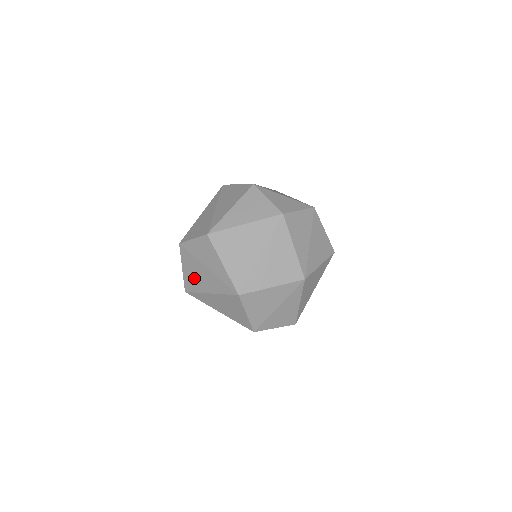
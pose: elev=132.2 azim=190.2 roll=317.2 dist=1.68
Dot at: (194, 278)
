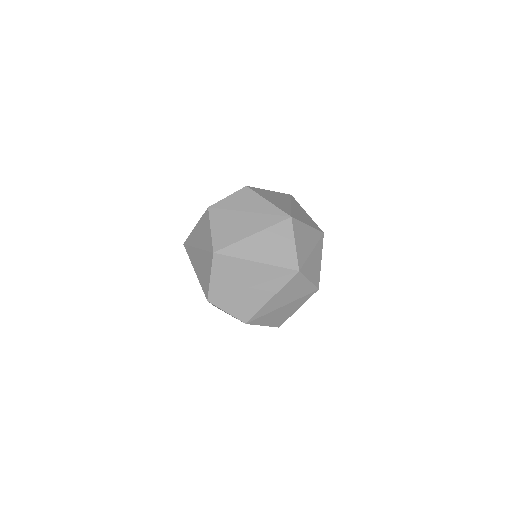
Dot at: (229, 230)
